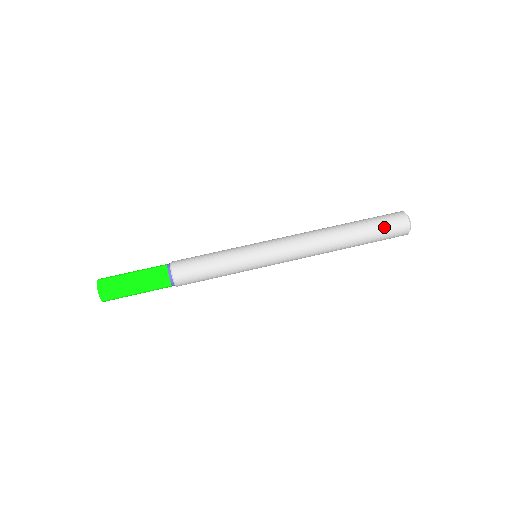
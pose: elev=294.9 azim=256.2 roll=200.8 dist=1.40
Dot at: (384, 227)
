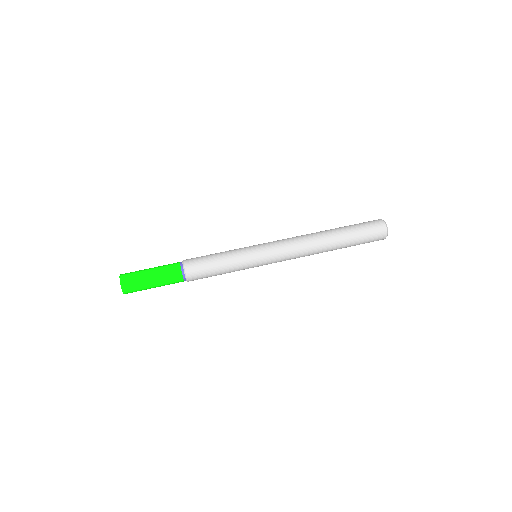
Dot at: (364, 229)
